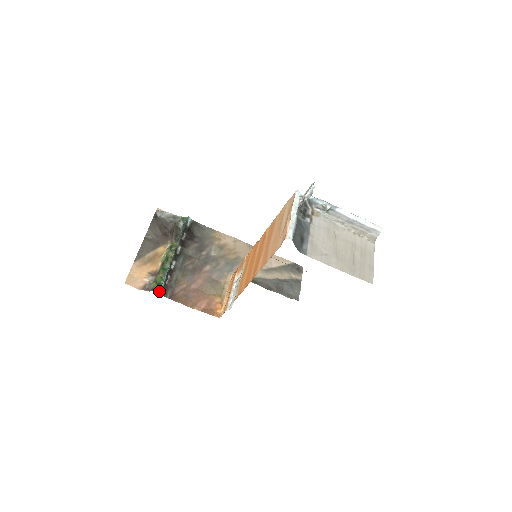
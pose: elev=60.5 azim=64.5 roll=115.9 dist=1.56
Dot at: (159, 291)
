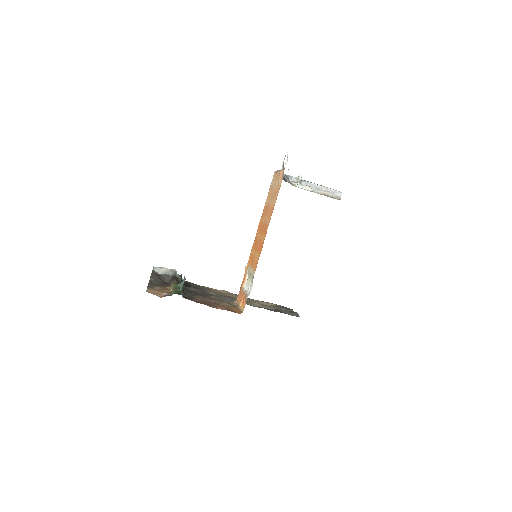
Dot at: (180, 294)
